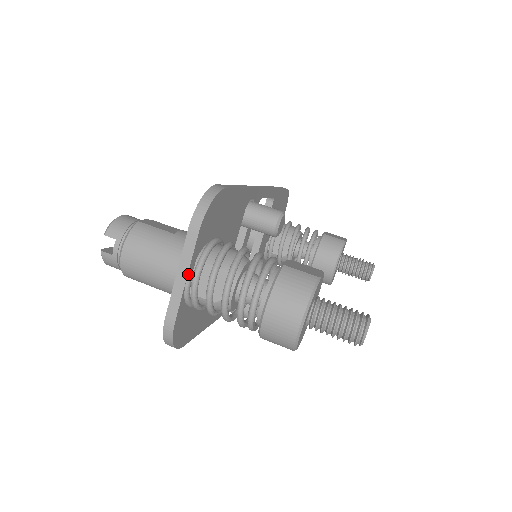
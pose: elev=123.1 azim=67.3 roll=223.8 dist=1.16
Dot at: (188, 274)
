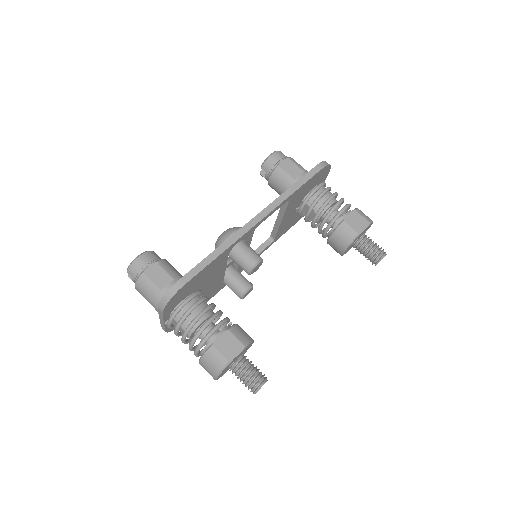
Dot at: (165, 322)
